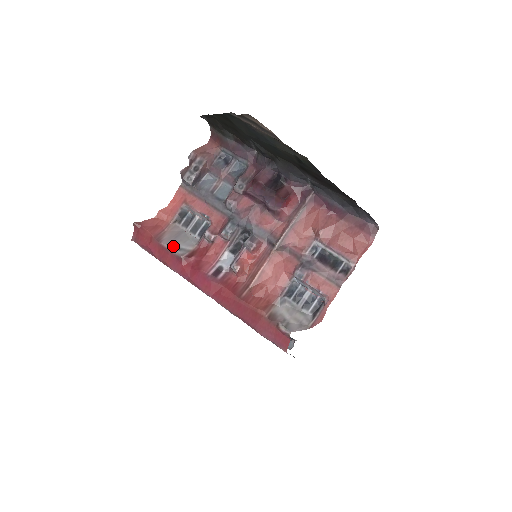
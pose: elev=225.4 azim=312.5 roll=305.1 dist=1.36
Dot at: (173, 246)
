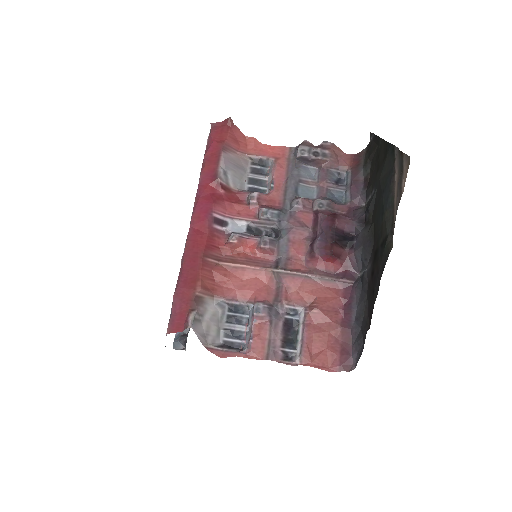
Dot at: (225, 165)
